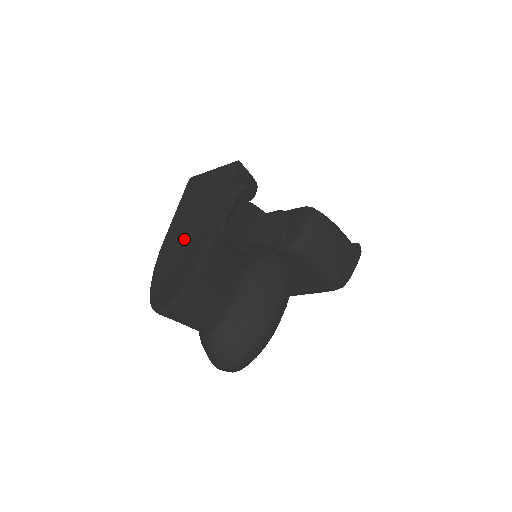
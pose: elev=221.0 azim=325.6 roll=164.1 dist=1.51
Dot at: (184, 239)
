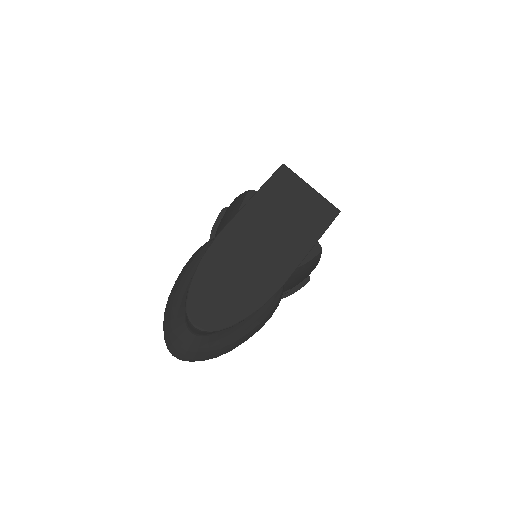
Dot at: (252, 254)
